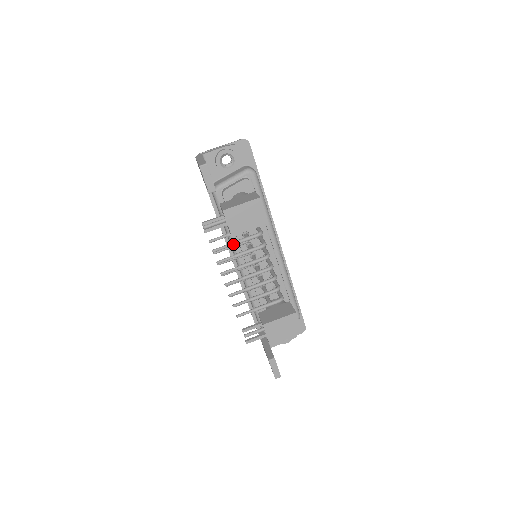
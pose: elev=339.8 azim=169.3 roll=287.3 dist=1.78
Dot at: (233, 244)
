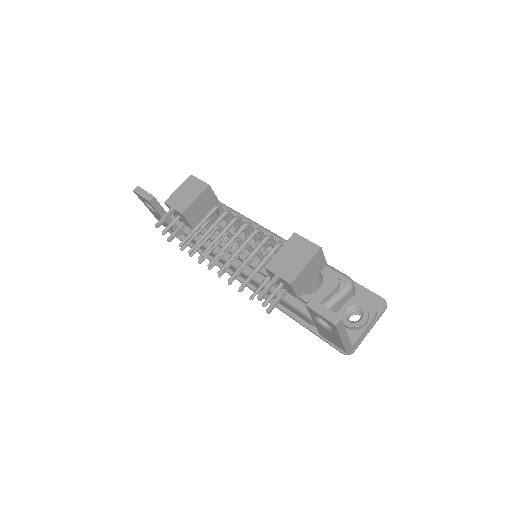
Dot at: (195, 227)
